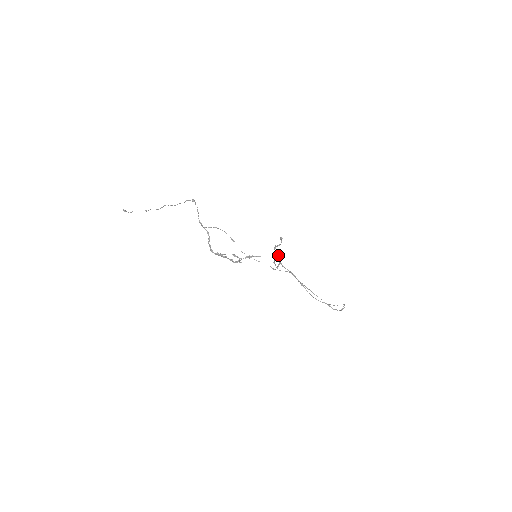
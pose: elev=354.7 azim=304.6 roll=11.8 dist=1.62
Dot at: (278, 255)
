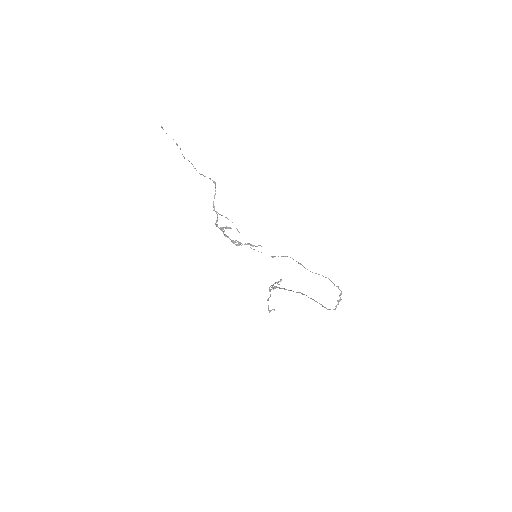
Dot at: occluded
